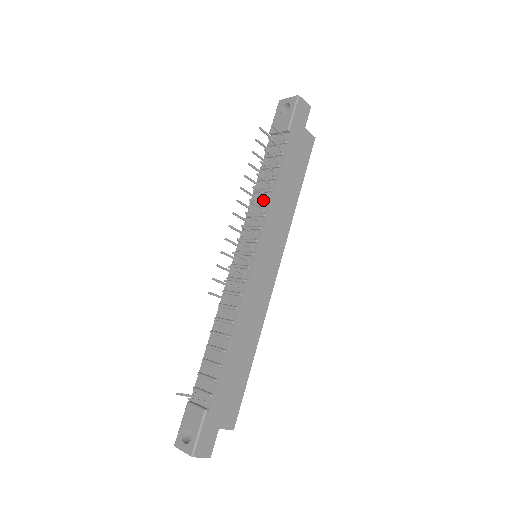
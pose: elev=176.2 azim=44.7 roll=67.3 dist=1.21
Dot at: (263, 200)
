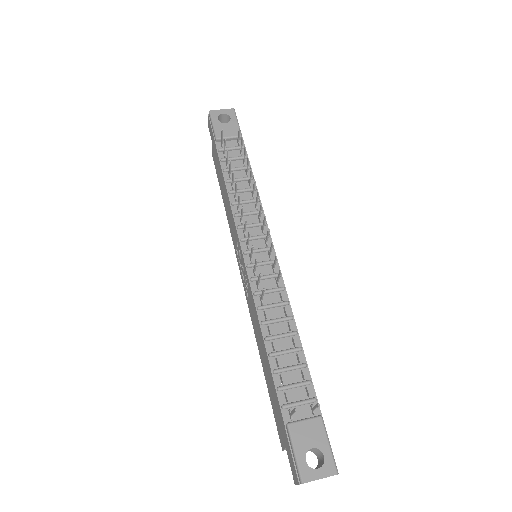
Dot at: (248, 199)
